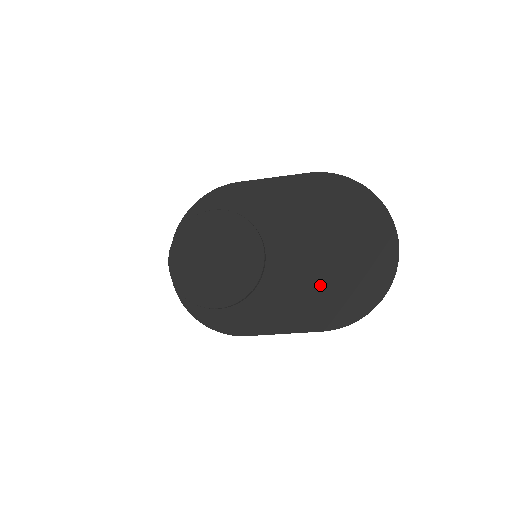
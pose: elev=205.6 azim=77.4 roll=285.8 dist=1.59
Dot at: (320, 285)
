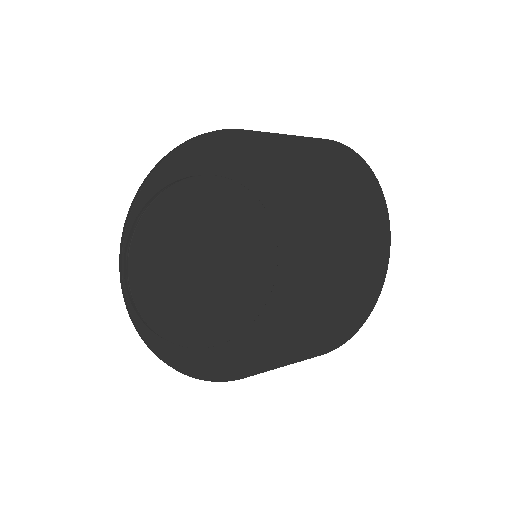
Dot at: (326, 297)
